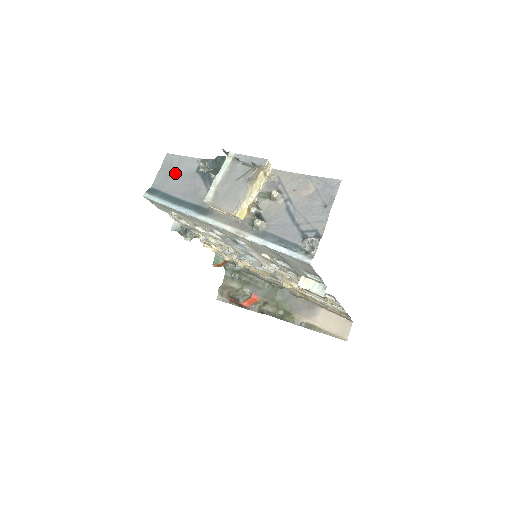
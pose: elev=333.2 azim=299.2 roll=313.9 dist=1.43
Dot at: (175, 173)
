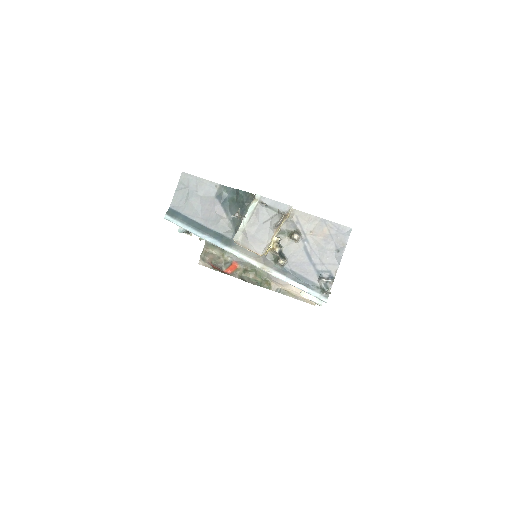
Dot at: (194, 196)
